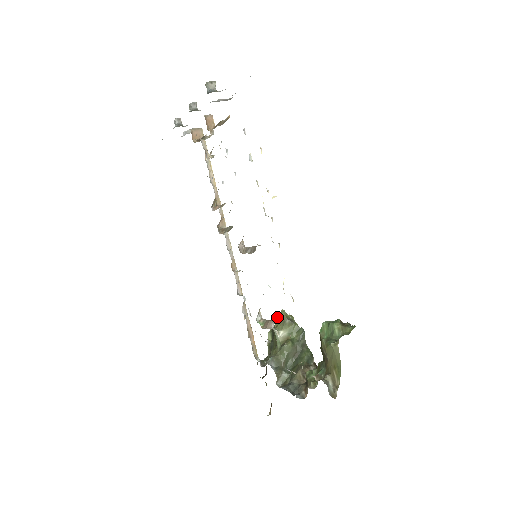
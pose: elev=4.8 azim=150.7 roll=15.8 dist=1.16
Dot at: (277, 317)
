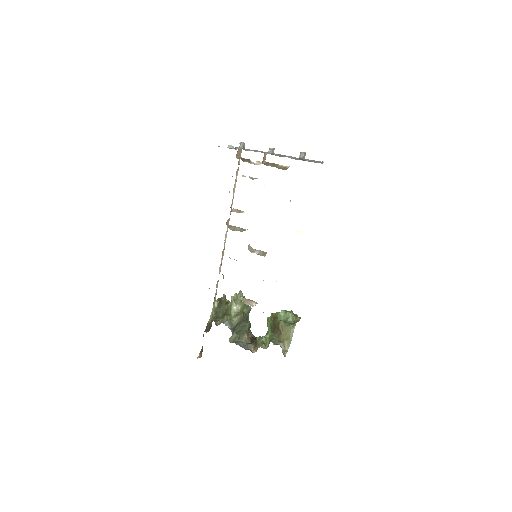
Dot at: (234, 294)
